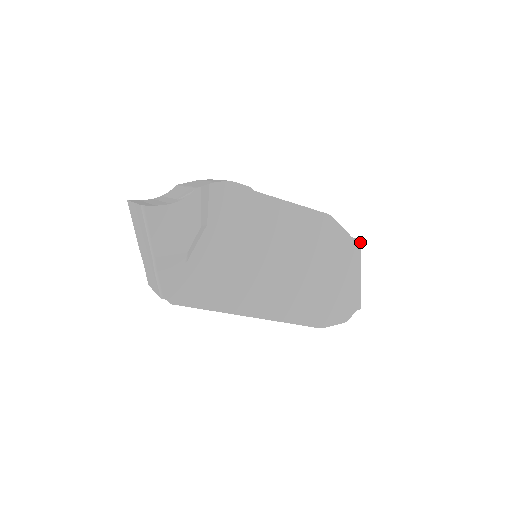
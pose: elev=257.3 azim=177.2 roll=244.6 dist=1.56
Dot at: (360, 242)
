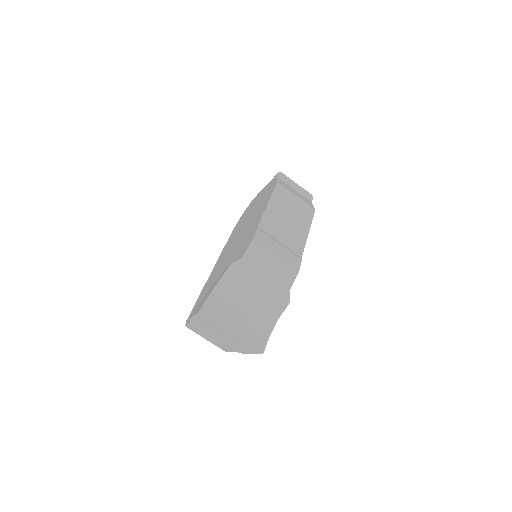
Dot at: (312, 199)
